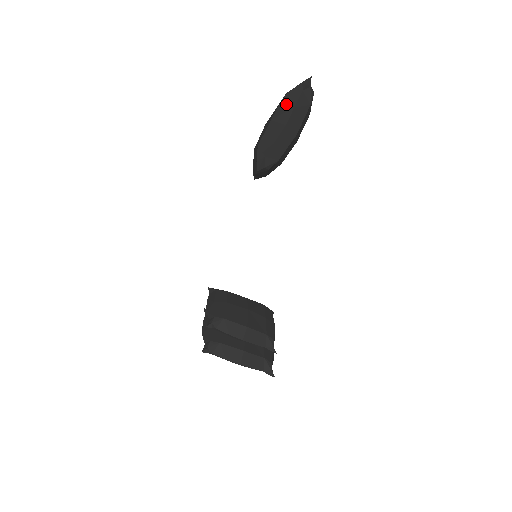
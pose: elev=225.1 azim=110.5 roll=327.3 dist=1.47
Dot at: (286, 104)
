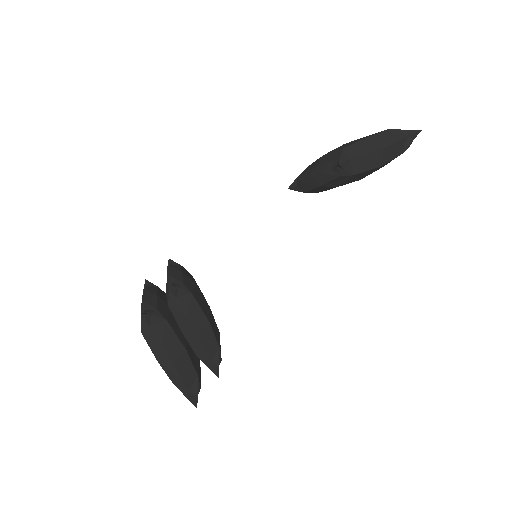
Dot at: (388, 135)
